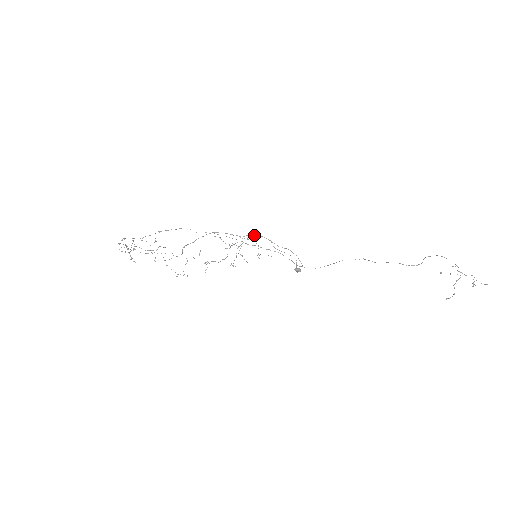
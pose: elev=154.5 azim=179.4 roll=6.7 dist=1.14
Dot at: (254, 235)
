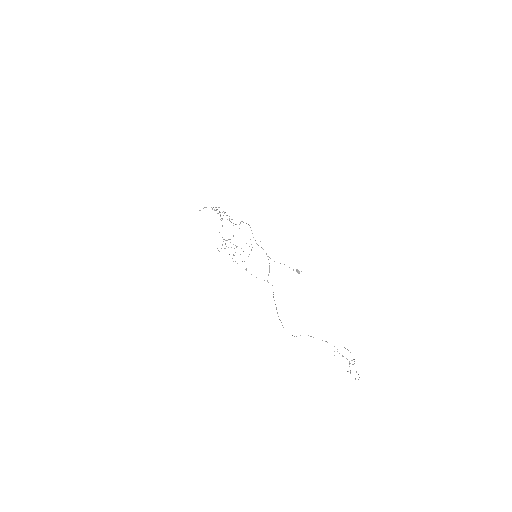
Dot at: (257, 244)
